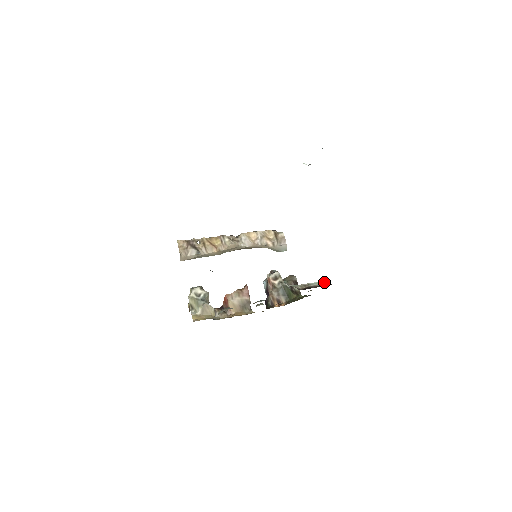
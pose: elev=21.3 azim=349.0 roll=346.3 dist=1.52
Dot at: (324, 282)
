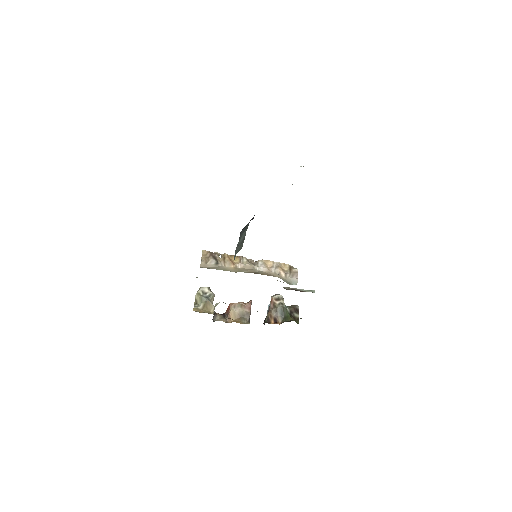
Dot at: (311, 291)
